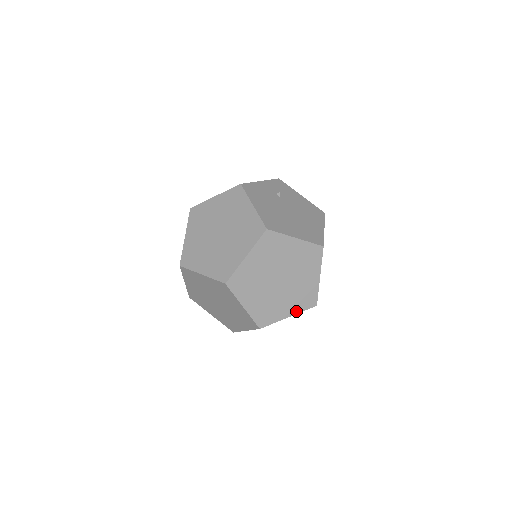
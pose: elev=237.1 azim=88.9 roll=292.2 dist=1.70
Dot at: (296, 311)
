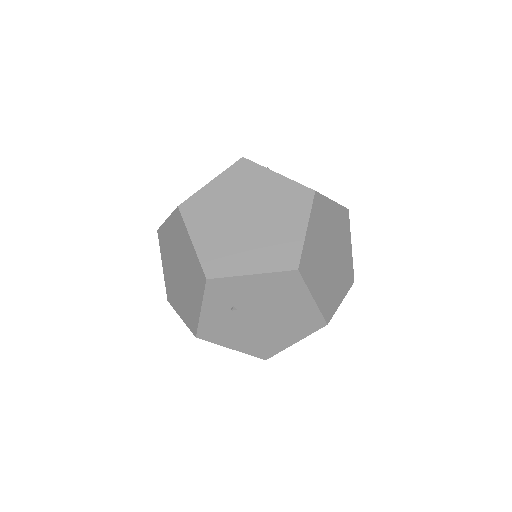
Dot at: occluded
